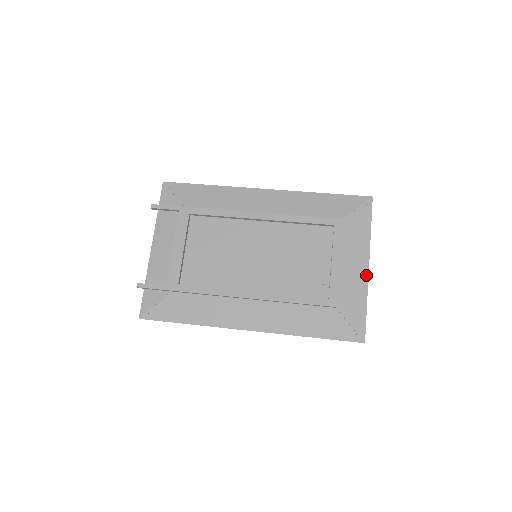
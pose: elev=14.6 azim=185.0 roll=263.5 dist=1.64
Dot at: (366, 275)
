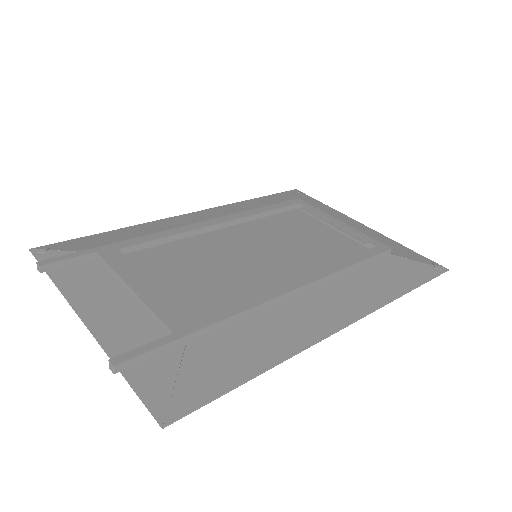
Dot at: (370, 229)
